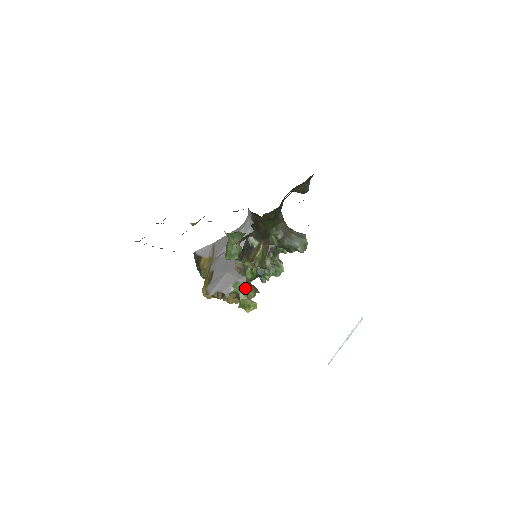
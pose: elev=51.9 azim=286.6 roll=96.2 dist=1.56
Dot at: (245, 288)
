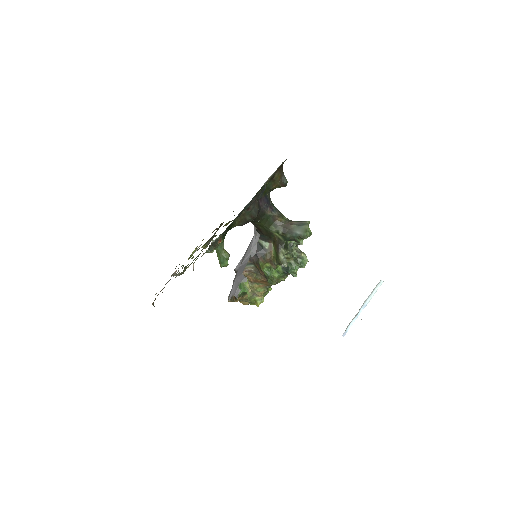
Dot at: (253, 286)
